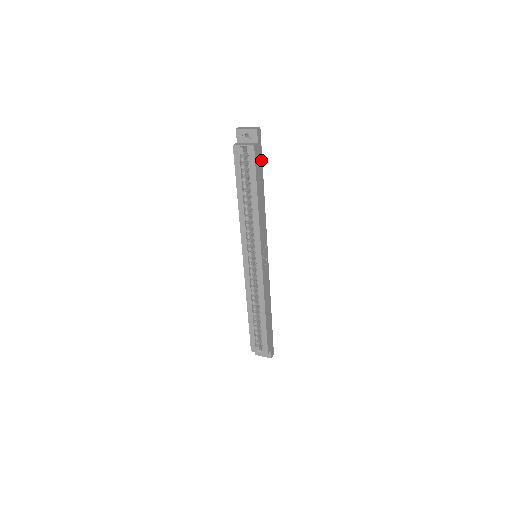
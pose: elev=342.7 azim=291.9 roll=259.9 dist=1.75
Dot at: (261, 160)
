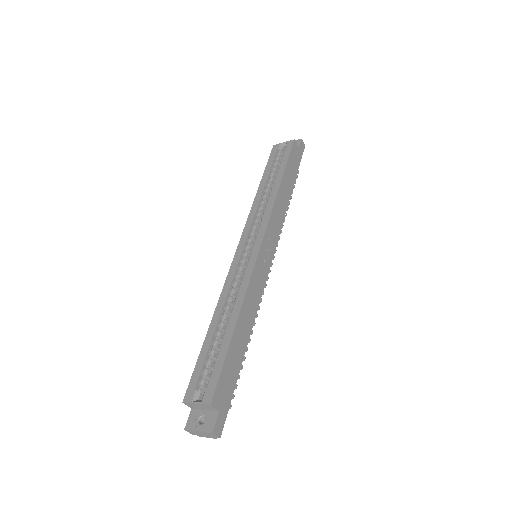
Dot at: (297, 166)
